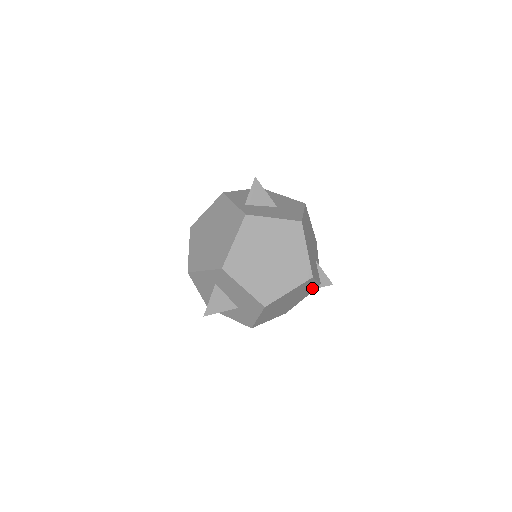
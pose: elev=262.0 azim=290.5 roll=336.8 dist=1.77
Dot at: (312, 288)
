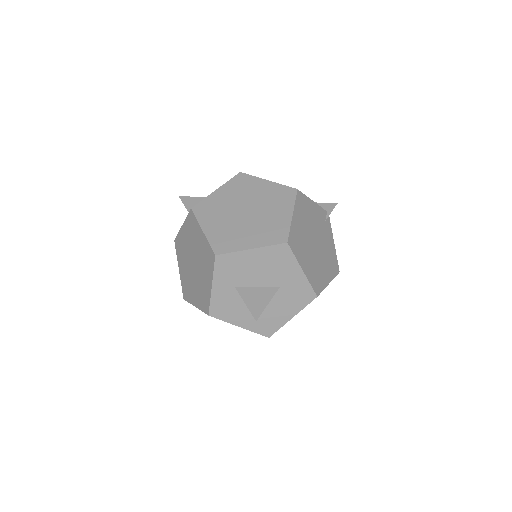
Dot at: (323, 218)
